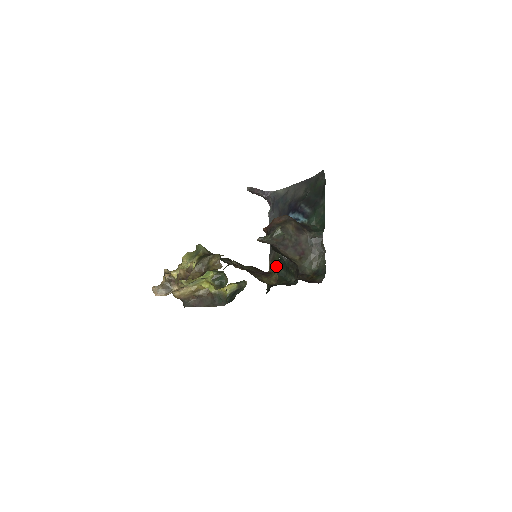
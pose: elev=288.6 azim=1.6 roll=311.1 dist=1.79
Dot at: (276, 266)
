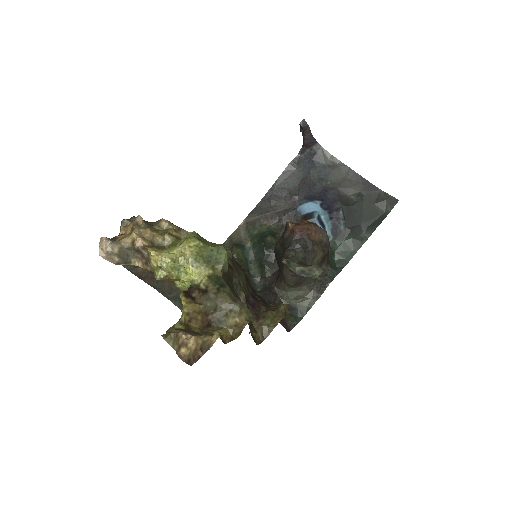
Dot at: (249, 237)
